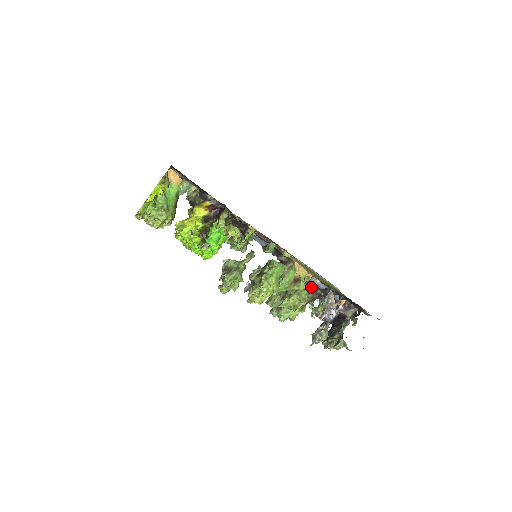
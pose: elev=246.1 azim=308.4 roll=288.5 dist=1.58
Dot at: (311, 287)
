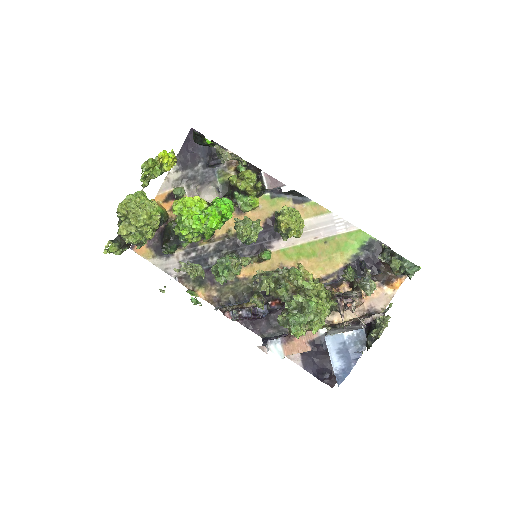
Dot at: occluded
